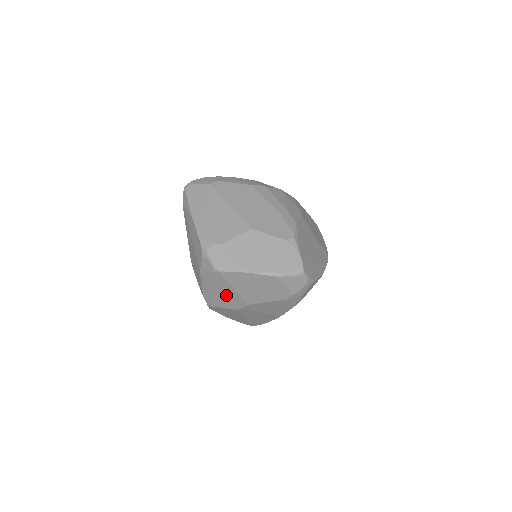
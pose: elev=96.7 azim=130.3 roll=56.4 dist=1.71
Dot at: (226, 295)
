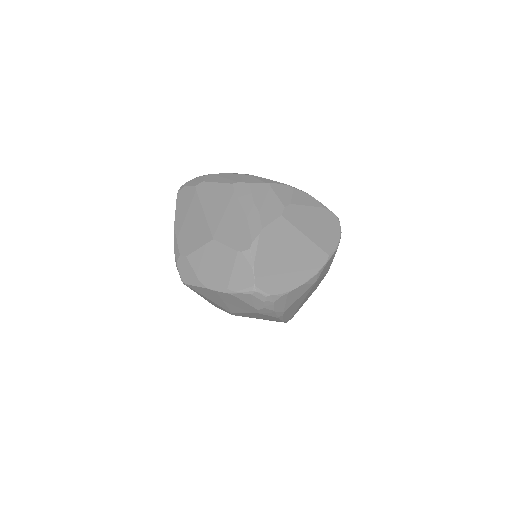
Dot at: (212, 302)
